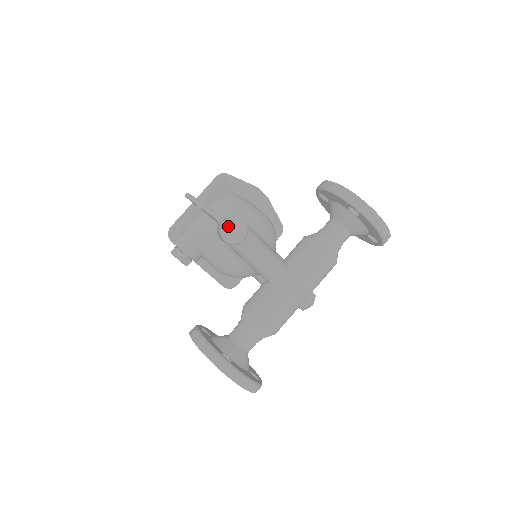
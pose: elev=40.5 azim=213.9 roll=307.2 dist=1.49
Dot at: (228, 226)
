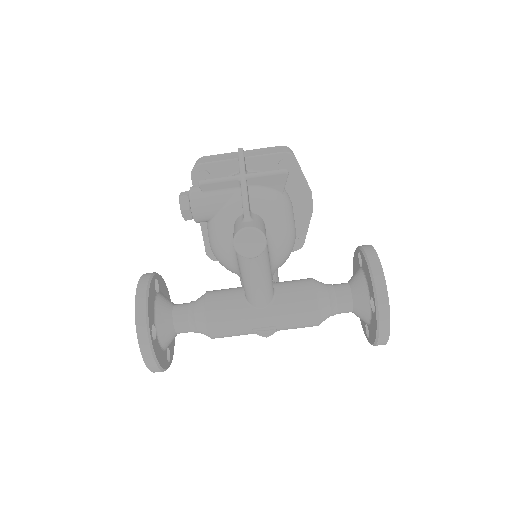
Dot at: (248, 235)
